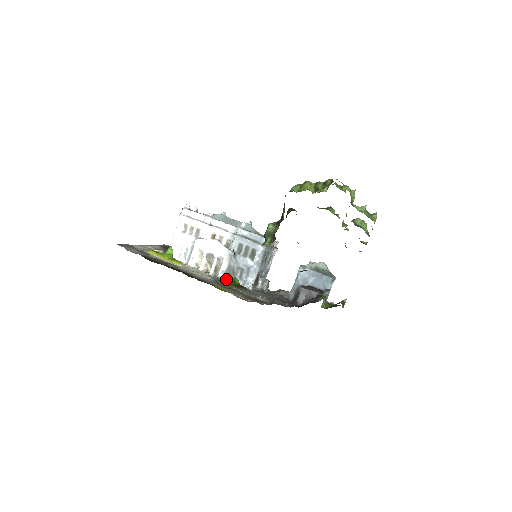
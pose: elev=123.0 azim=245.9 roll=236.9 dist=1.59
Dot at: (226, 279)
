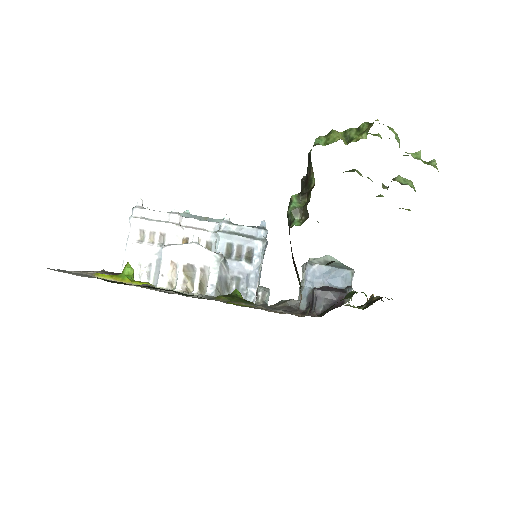
Dot at: (223, 295)
